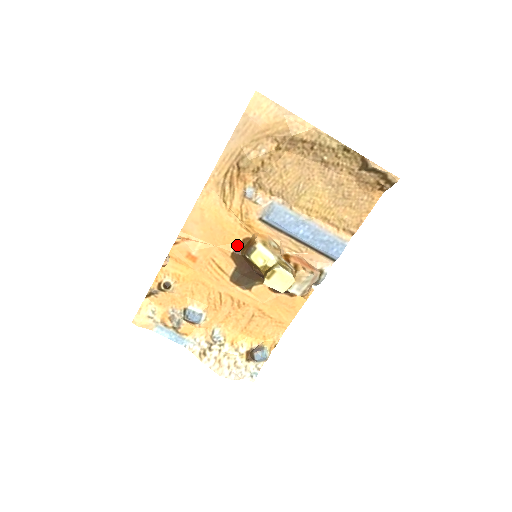
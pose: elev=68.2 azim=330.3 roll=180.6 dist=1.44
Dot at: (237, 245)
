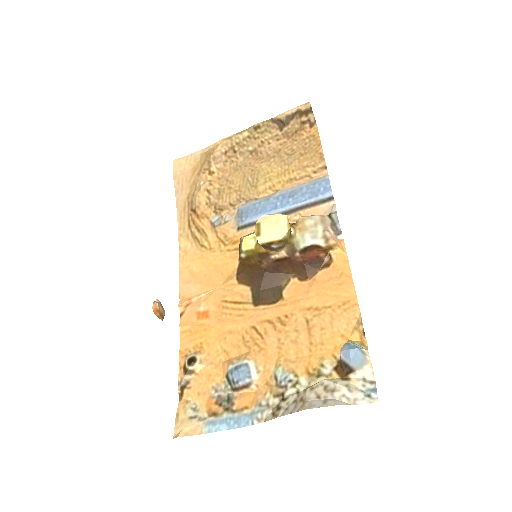
Dot at: (237, 269)
